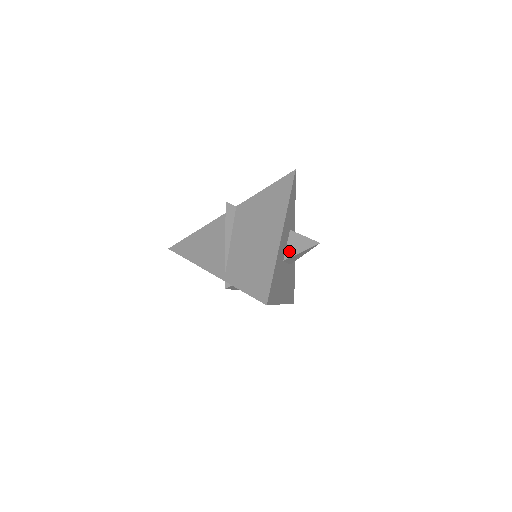
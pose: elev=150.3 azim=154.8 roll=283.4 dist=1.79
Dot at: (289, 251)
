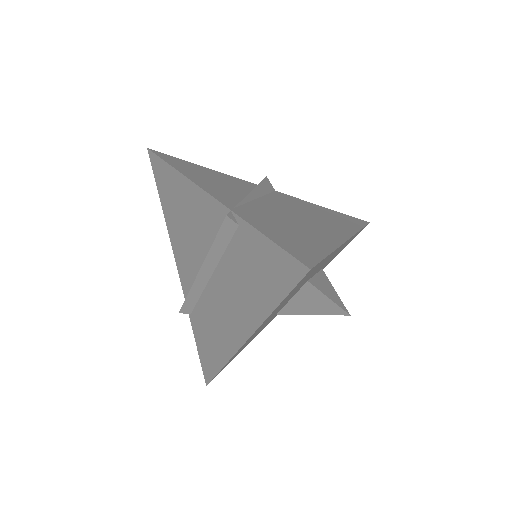
Dot at: (317, 281)
